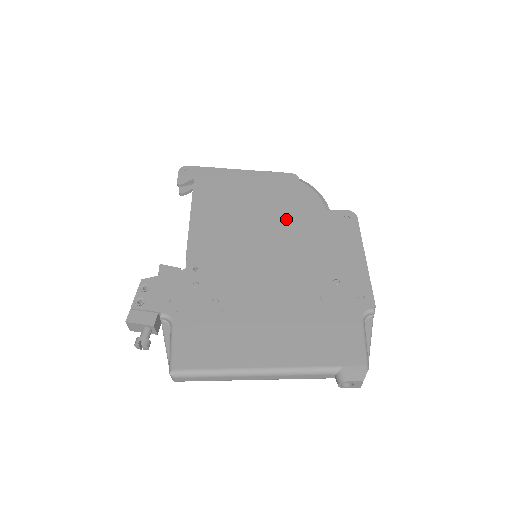
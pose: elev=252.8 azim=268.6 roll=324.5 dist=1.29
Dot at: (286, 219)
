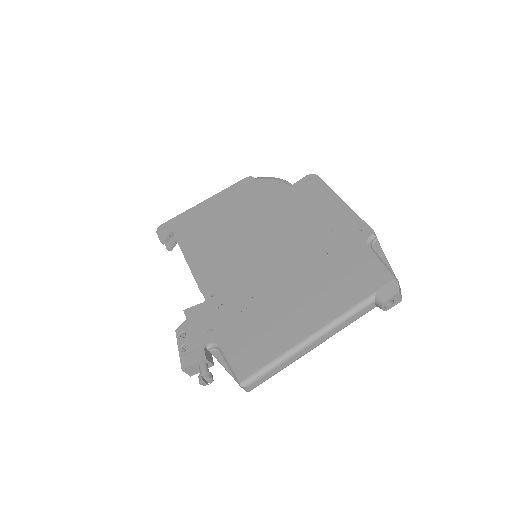
Dot at: (262, 213)
